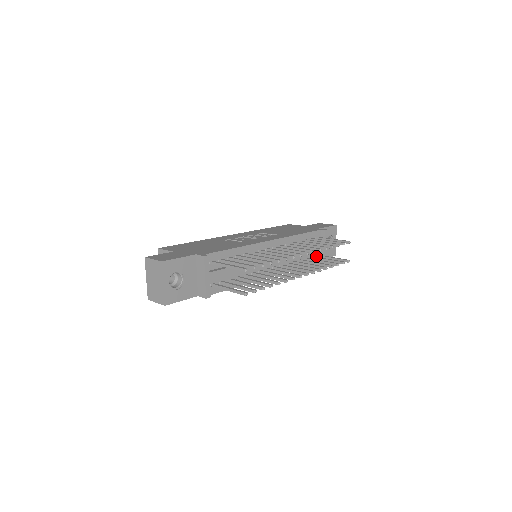
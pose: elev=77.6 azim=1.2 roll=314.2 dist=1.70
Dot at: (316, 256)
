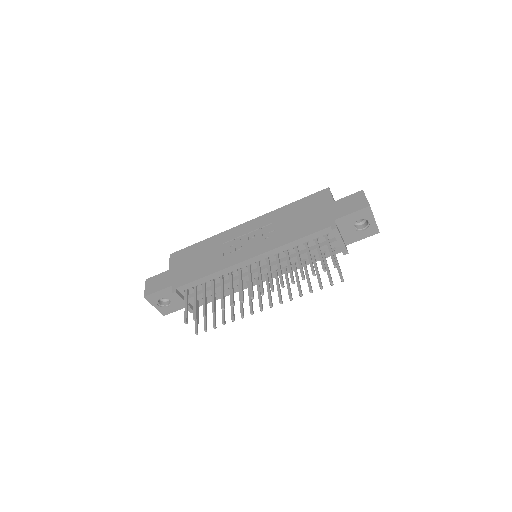
Dot at: occluded
